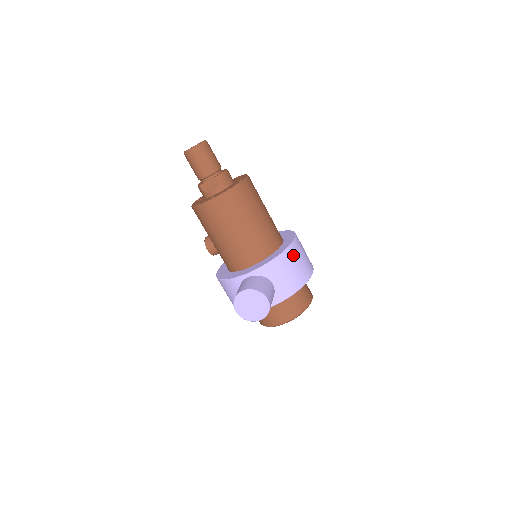
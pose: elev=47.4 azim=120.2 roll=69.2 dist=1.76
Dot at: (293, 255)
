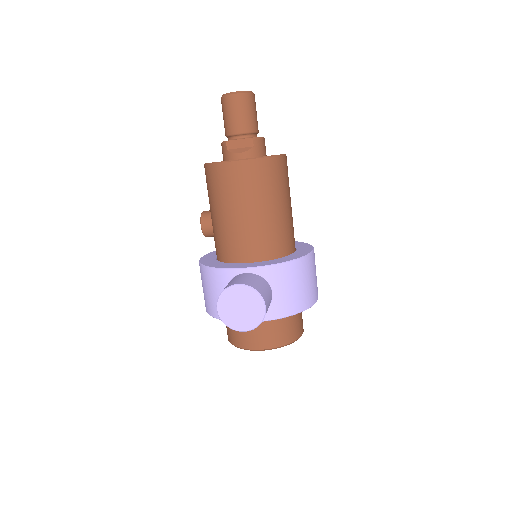
Dot at: (307, 268)
